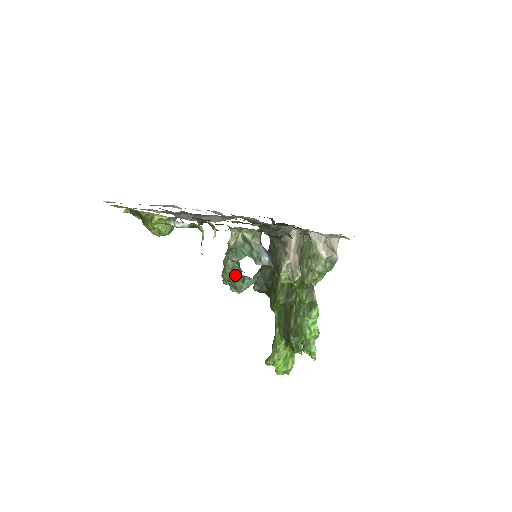
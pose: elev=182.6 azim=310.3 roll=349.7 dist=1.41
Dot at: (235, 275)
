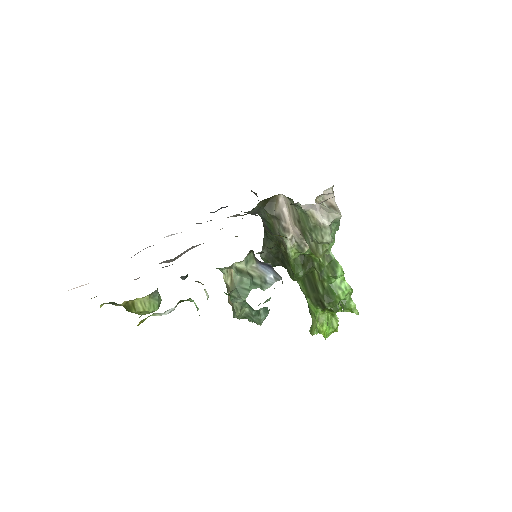
Dot at: (247, 311)
